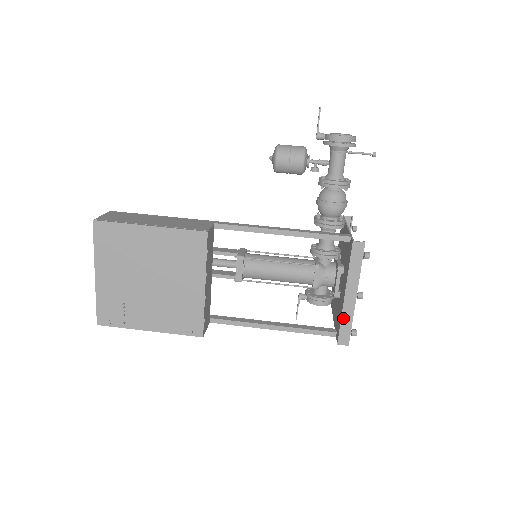
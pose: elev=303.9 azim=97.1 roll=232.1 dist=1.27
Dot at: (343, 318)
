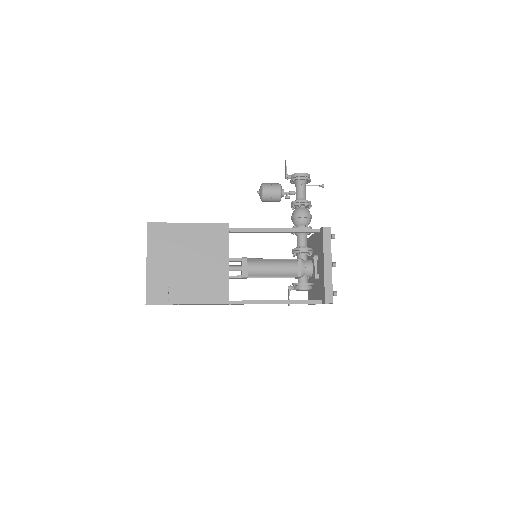
Dot at: (326, 282)
